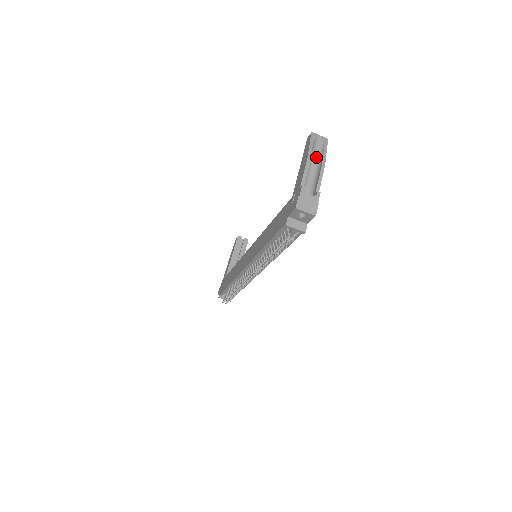
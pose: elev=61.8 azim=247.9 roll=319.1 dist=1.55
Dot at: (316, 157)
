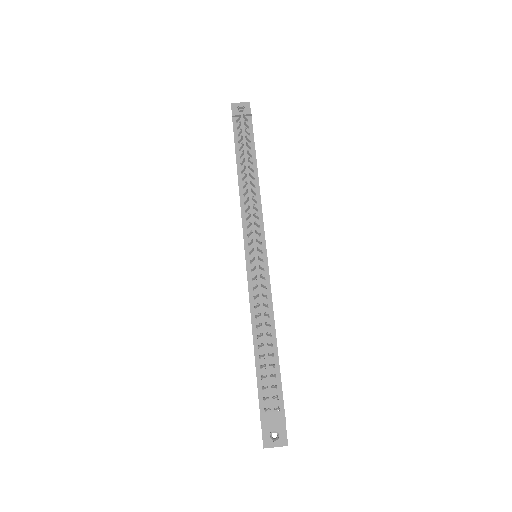
Dot at: occluded
